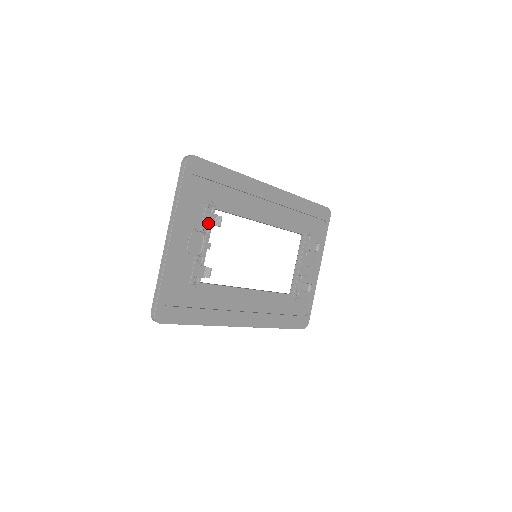
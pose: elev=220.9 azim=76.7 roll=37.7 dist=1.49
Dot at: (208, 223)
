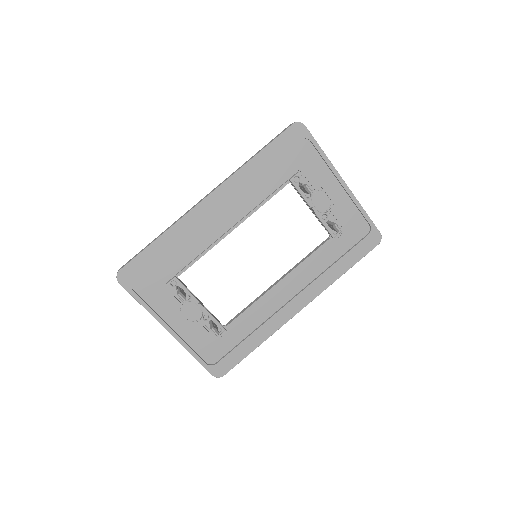
Dot at: occluded
